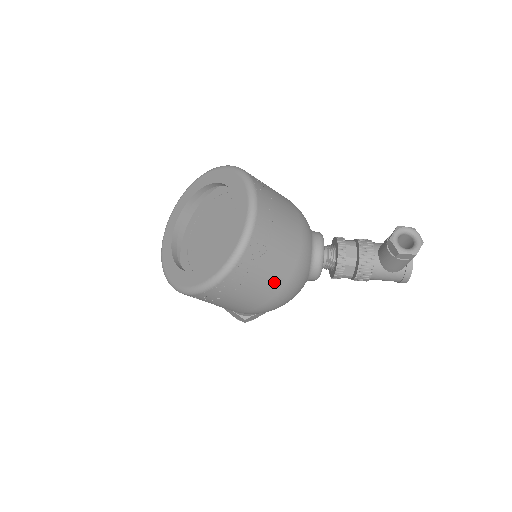
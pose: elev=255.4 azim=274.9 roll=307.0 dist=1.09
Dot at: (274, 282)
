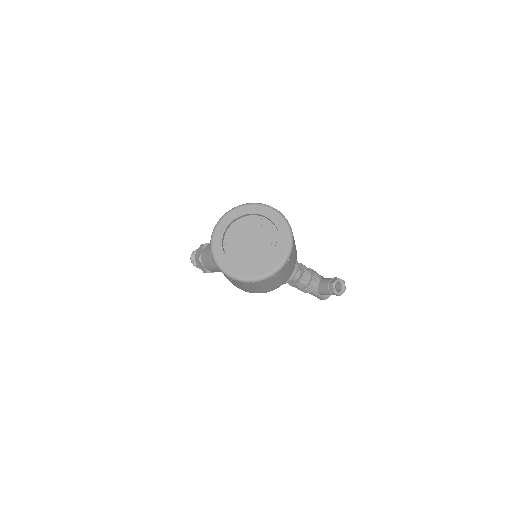
Dot at: (273, 286)
